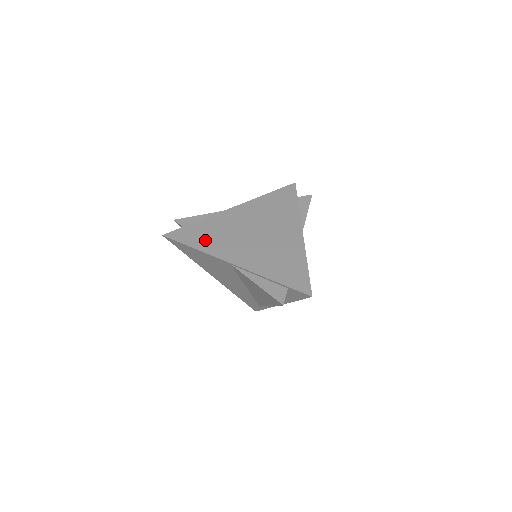
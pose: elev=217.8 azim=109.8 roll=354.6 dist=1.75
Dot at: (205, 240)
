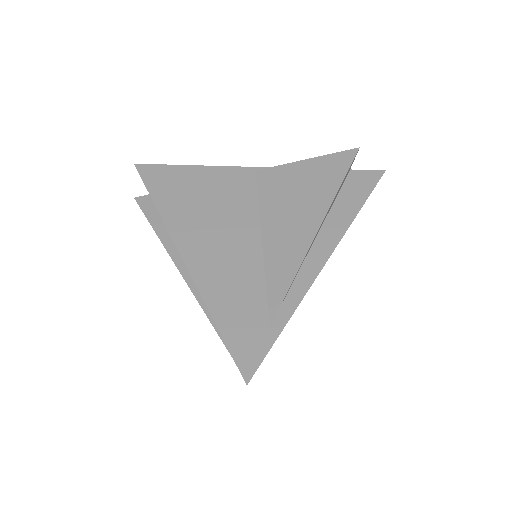
Dot at: occluded
